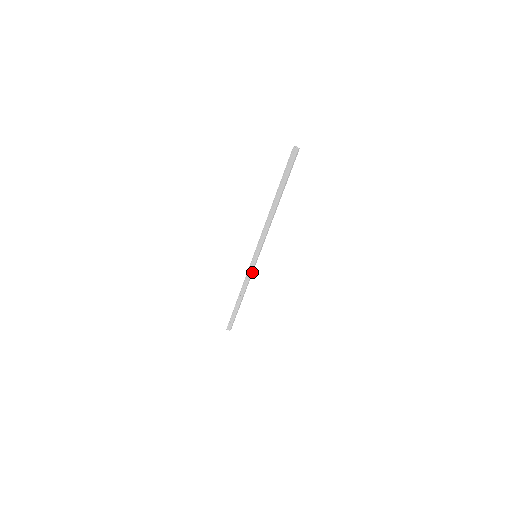
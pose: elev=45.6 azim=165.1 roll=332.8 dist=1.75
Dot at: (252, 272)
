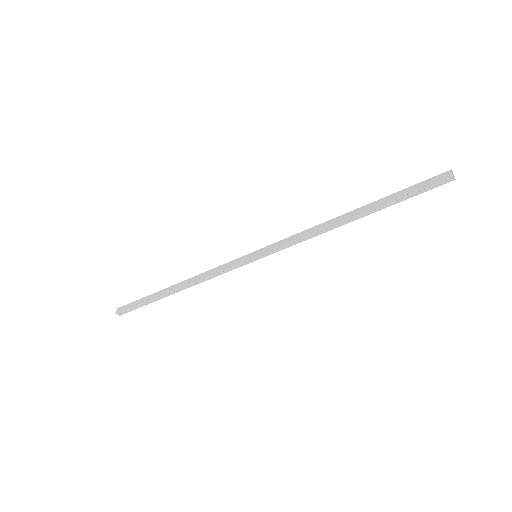
Dot at: (228, 269)
